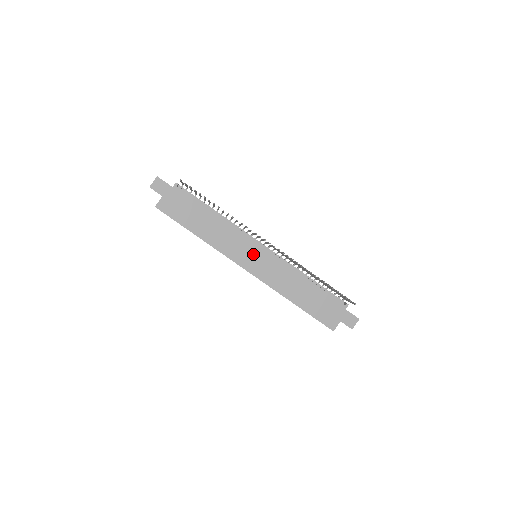
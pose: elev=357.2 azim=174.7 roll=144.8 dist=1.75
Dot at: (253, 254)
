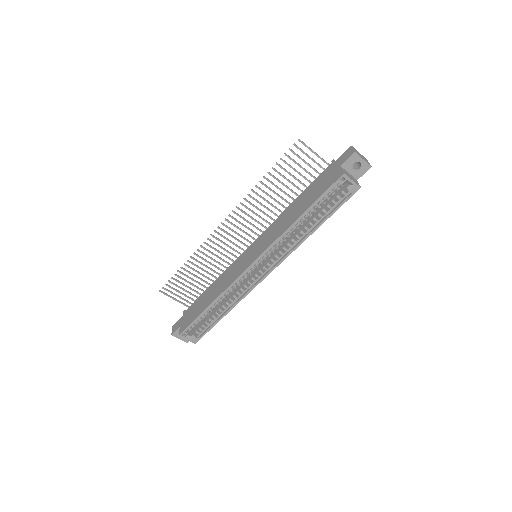
Dot at: (248, 256)
